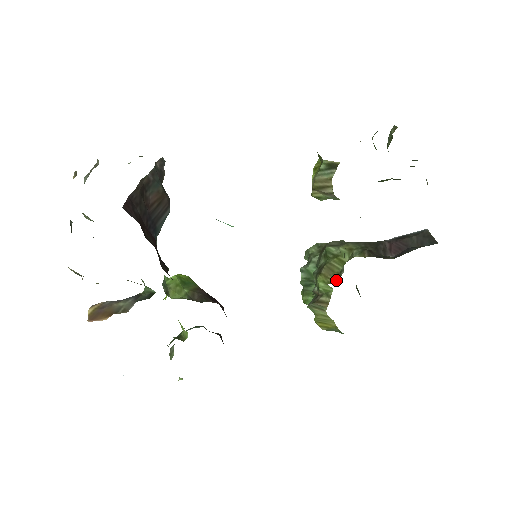
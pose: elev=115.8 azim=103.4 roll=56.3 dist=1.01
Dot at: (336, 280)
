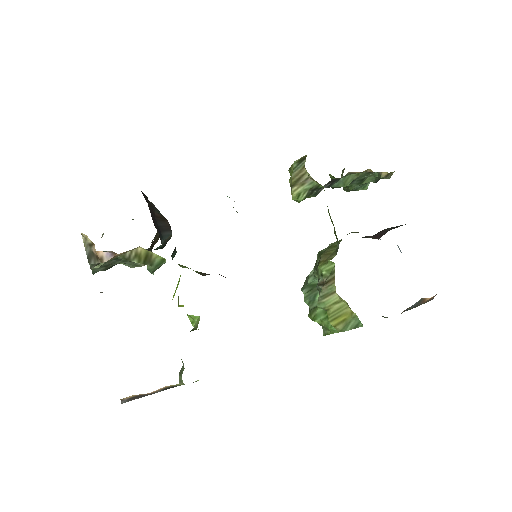
Dot at: (335, 255)
